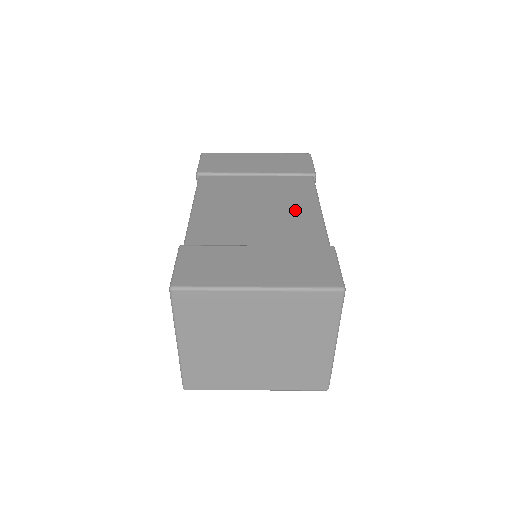
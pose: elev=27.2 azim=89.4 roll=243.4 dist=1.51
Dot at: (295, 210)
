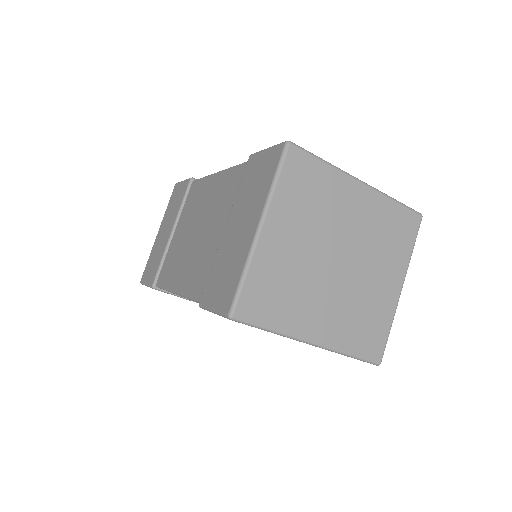
Dot at: occluded
